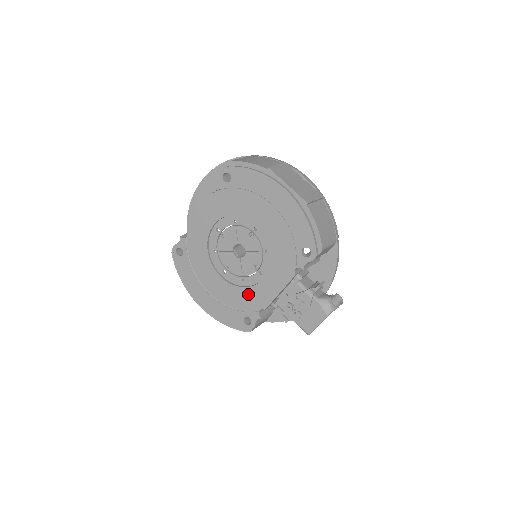
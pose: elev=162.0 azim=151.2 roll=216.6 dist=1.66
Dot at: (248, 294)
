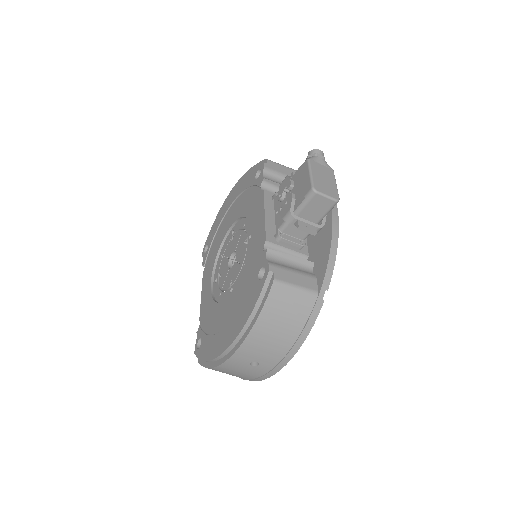
Dot at: (250, 261)
